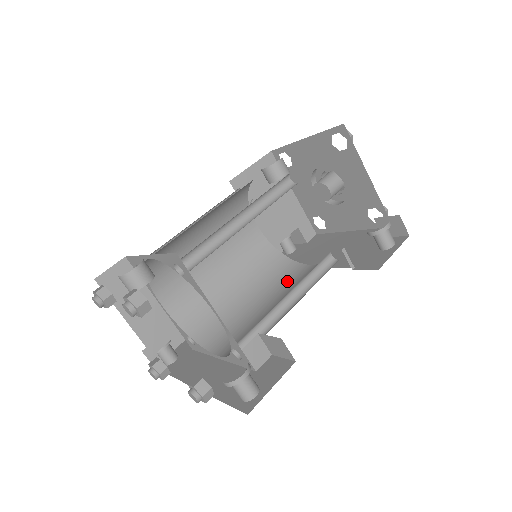
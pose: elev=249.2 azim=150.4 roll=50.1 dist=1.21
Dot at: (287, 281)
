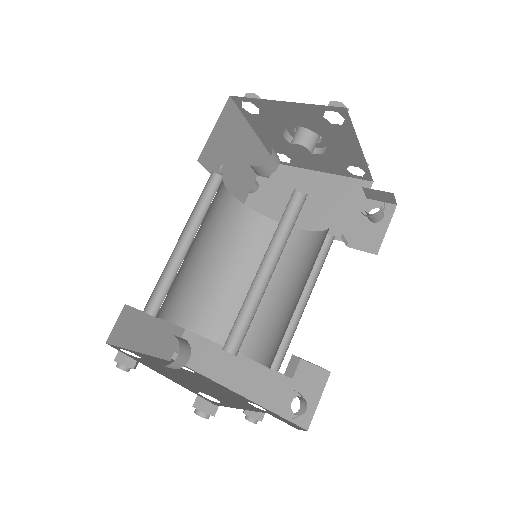
Dot at: occluded
